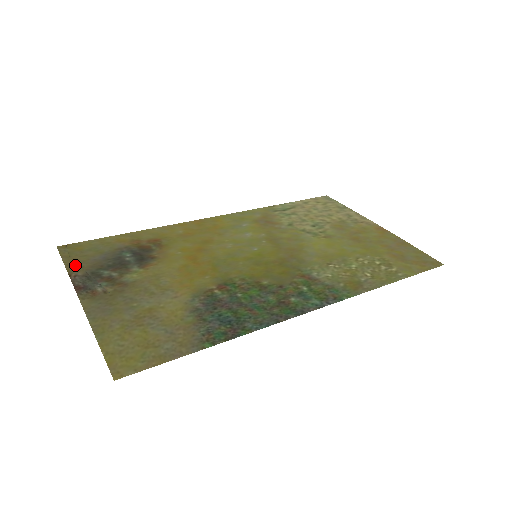
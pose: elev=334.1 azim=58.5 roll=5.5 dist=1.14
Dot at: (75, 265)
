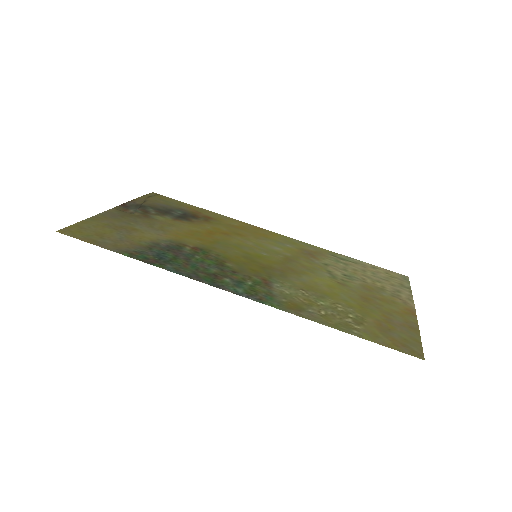
Dot at: (143, 200)
